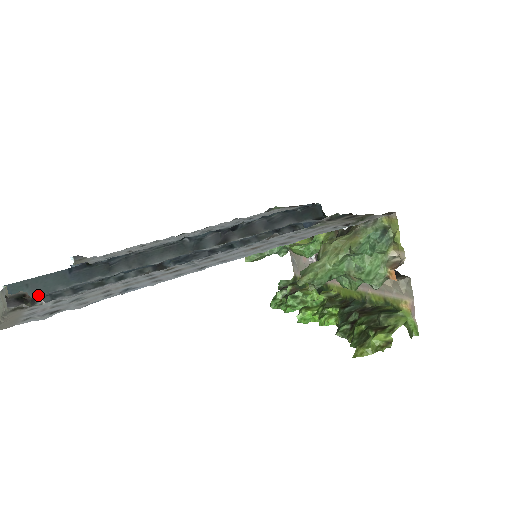
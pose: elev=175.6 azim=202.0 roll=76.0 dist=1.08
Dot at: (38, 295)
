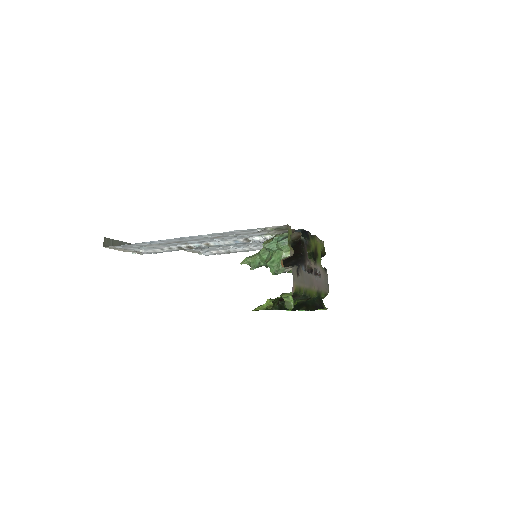
Dot at: occluded
